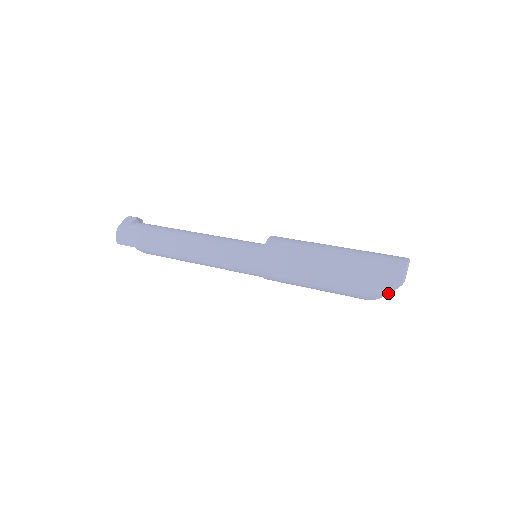
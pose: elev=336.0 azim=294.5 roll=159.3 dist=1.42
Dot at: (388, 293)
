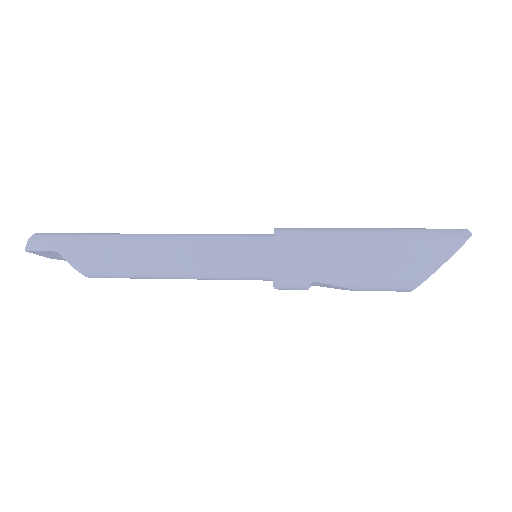
Dot at: (459, 247)
